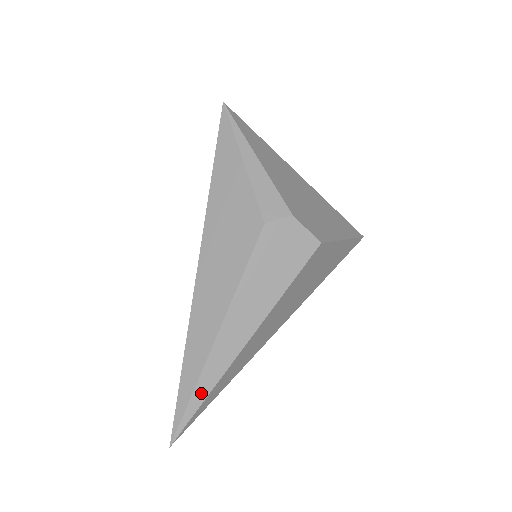
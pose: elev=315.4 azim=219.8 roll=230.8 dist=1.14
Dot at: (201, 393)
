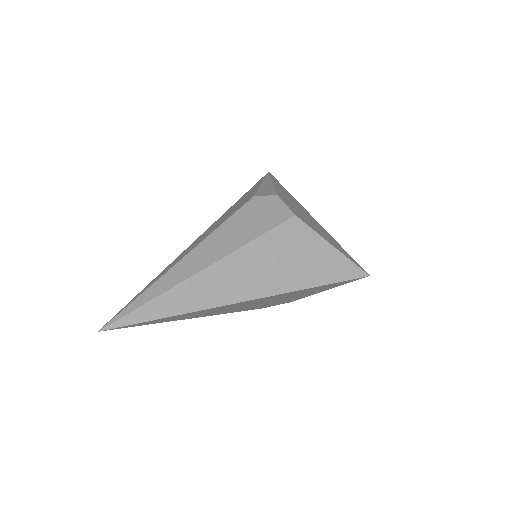
Dot at: (148, 296)
